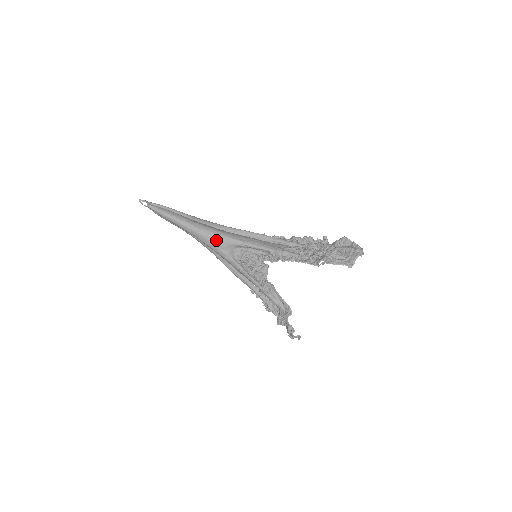
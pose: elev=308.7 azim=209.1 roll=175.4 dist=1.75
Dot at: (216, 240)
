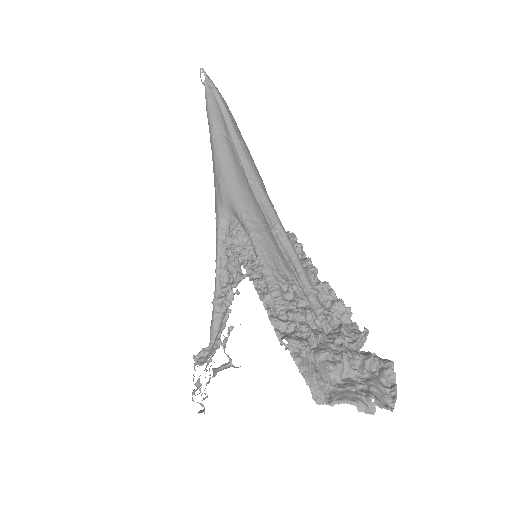
Dot at: (222, 183)
